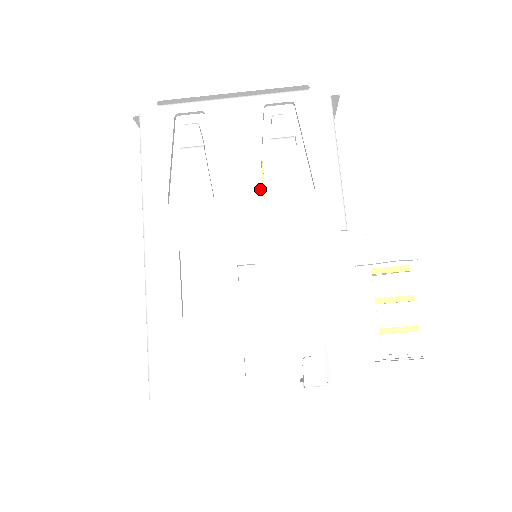
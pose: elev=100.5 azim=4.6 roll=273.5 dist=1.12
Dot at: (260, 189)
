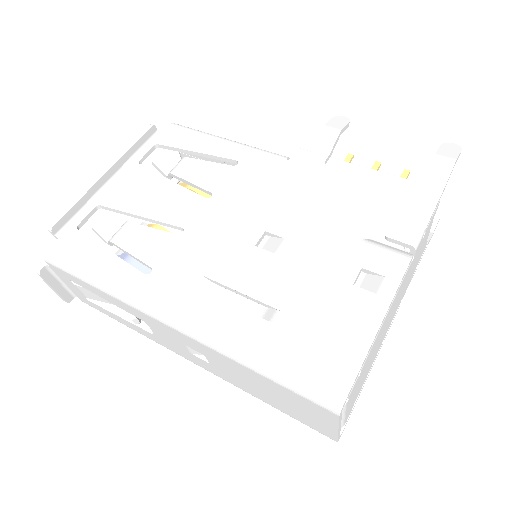
Dot at: (202, 199)
